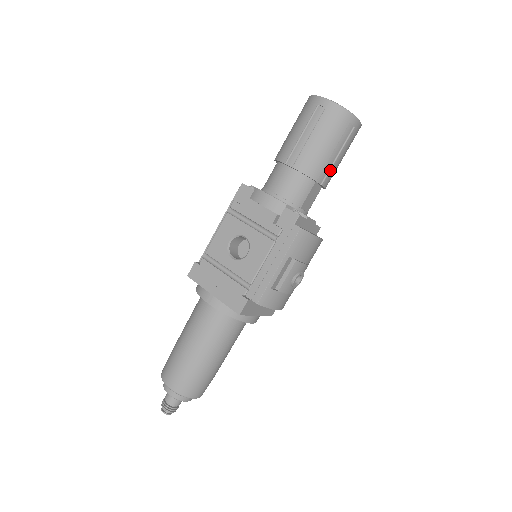
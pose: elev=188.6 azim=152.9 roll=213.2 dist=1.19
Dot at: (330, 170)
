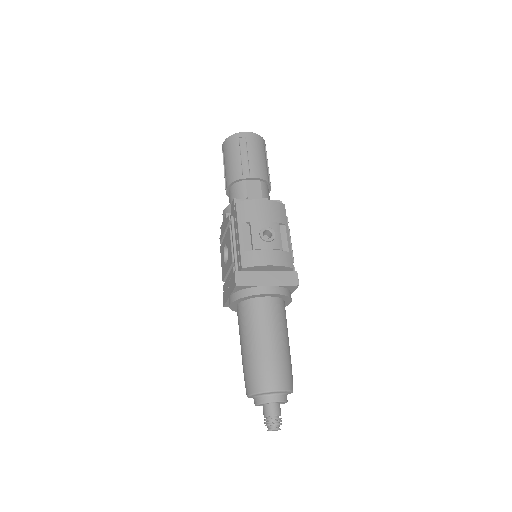
Dot at: (249, 167)
